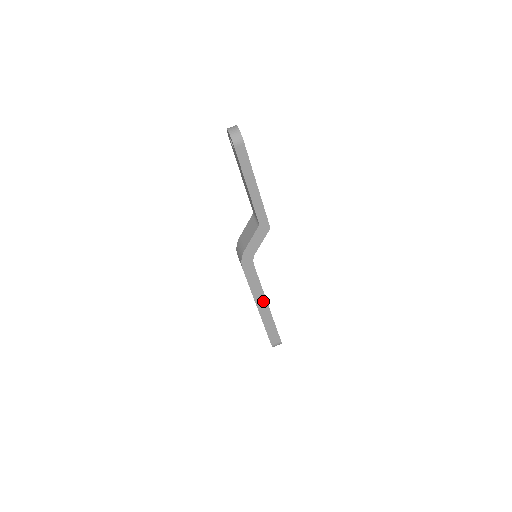
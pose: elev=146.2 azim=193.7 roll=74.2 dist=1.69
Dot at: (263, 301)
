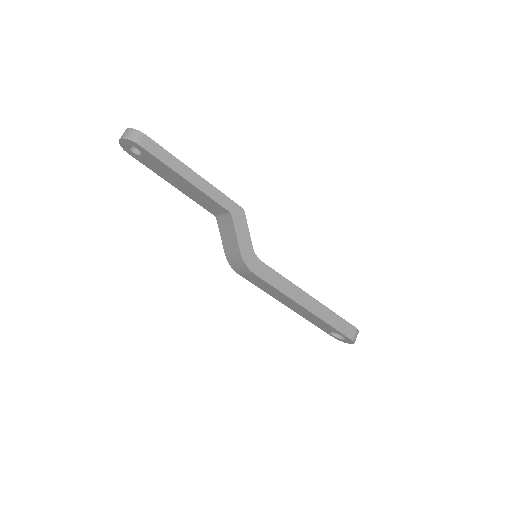
Dot at: (303, 296)
